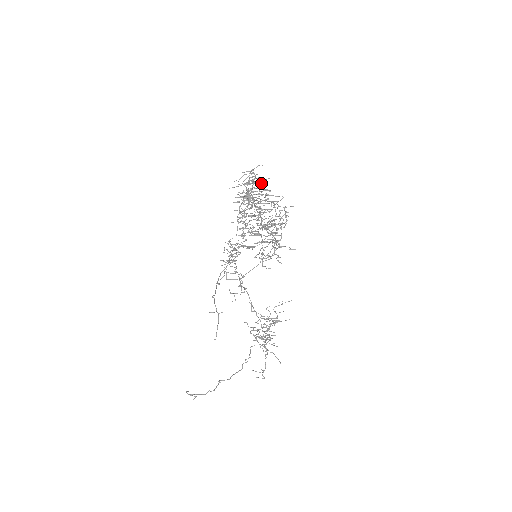
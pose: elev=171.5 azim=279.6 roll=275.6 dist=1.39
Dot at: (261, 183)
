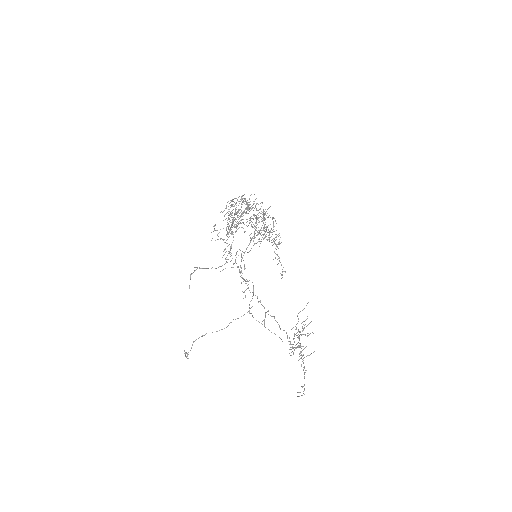
Dot at: (265, 212)
